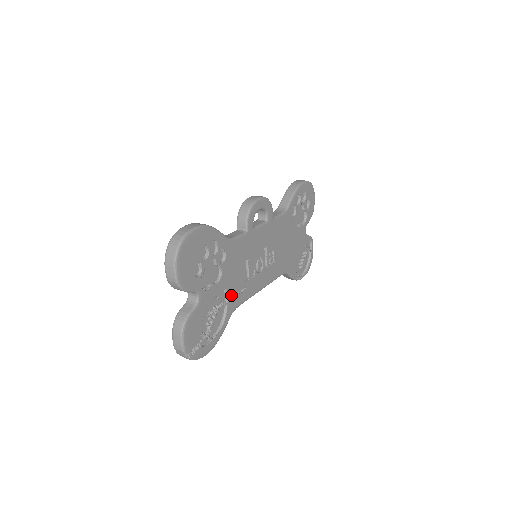
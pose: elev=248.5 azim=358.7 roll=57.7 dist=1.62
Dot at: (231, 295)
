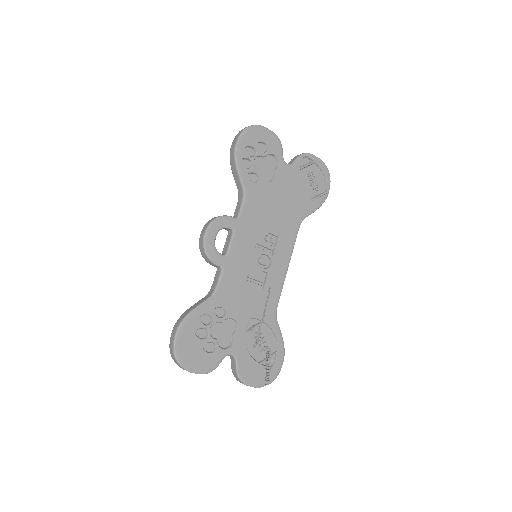
Dot at: (260, 314)
